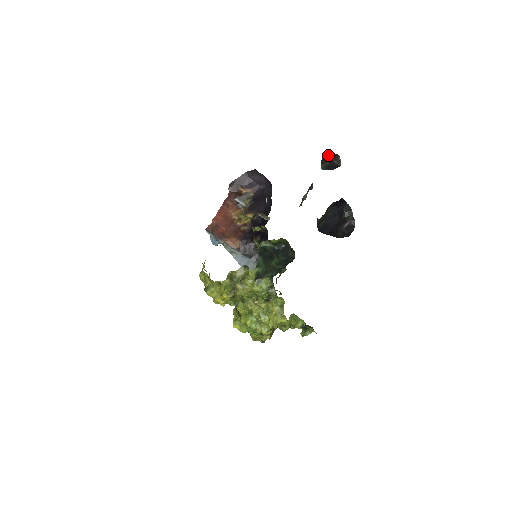
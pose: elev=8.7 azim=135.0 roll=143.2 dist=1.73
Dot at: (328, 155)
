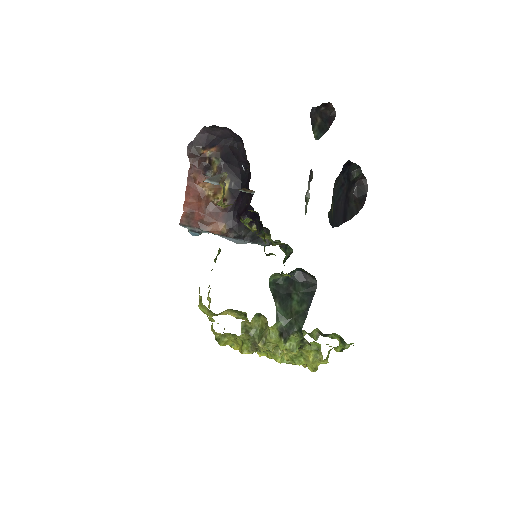
Dot at: (316, 108)
